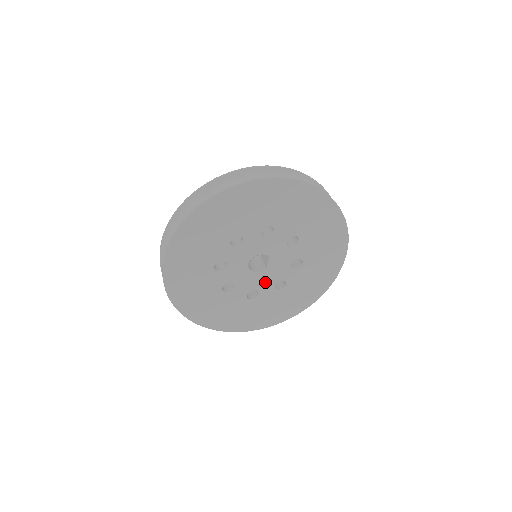
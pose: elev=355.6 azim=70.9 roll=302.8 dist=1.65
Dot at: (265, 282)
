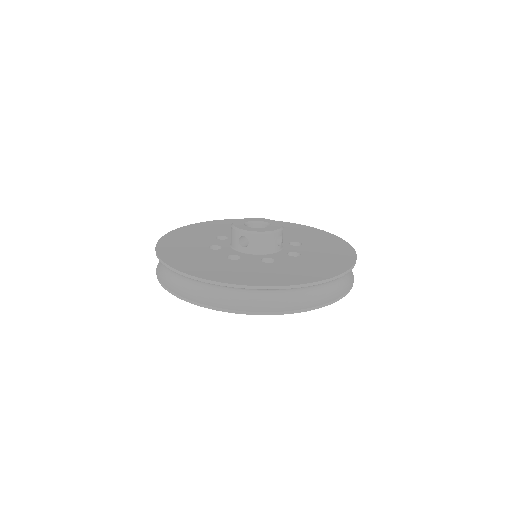
Dot at: occluded
